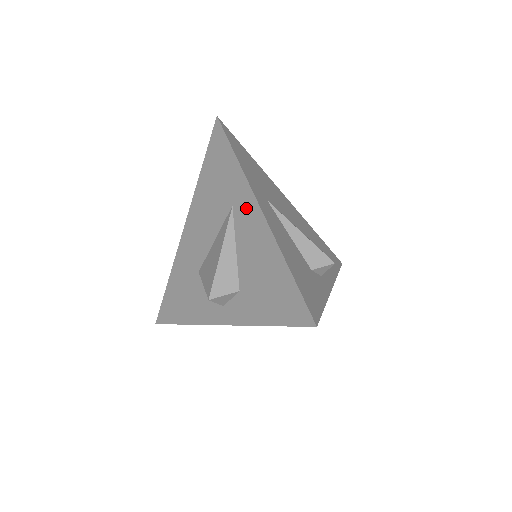
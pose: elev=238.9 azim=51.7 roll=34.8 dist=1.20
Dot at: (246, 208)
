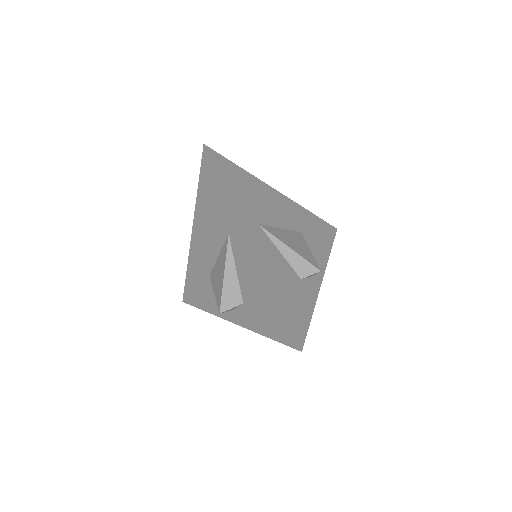
Dot at: (240, 240)
